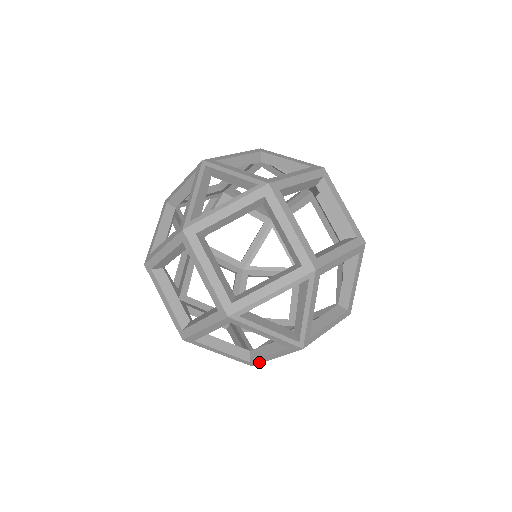
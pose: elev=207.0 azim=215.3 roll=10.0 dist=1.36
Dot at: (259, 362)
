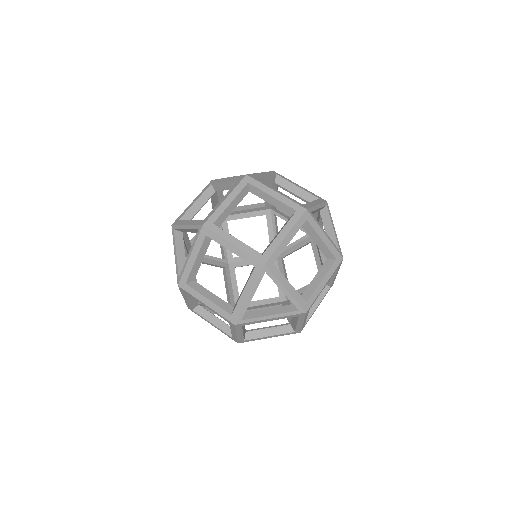
Dot at: (300, 329)
